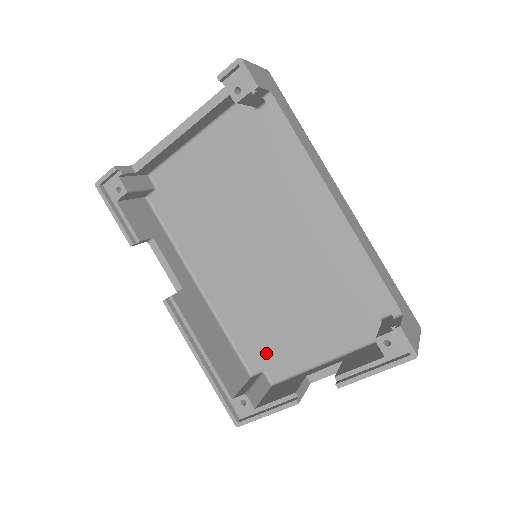
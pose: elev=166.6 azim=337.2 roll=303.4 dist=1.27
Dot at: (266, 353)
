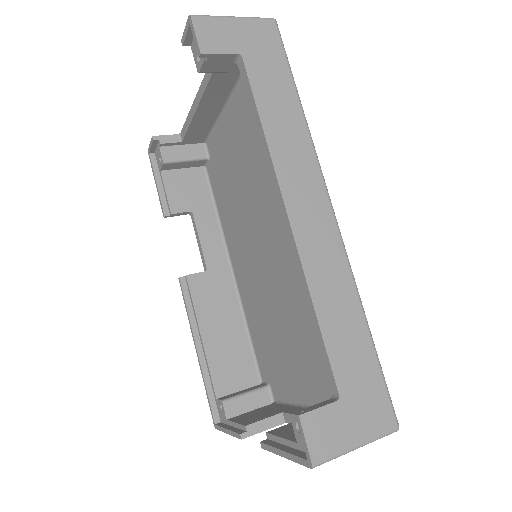
Dot at: (270, 366)
